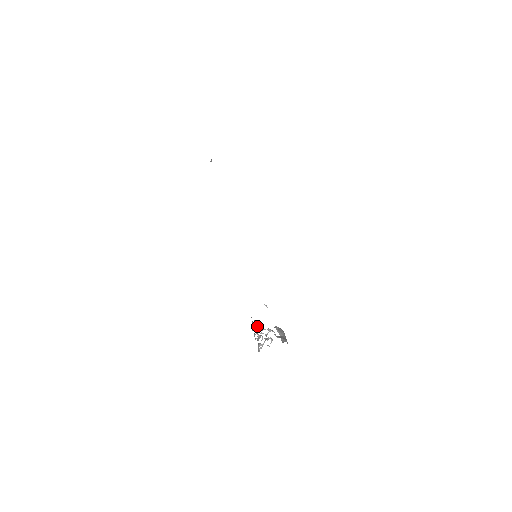
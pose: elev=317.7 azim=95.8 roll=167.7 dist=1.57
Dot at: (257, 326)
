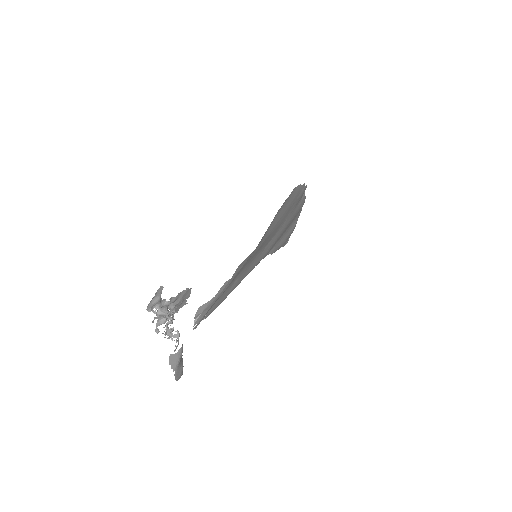
Dot at: occluded
